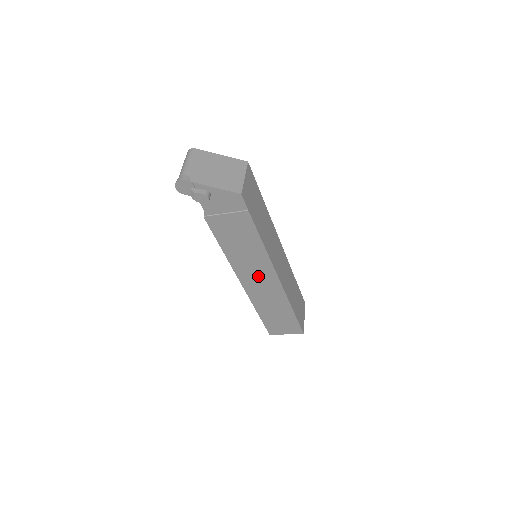
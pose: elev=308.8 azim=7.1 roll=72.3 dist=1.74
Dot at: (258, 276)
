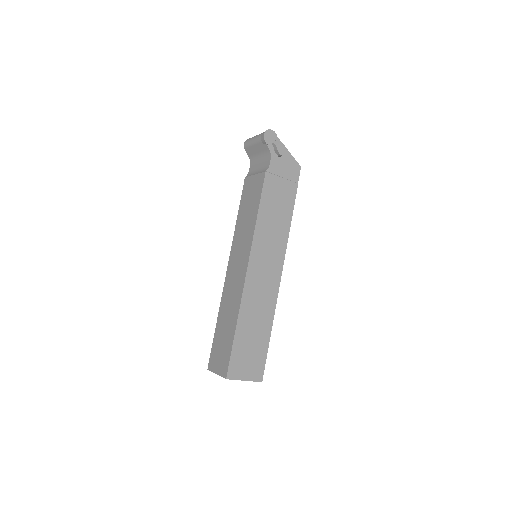
Dot at: (267, 264)
